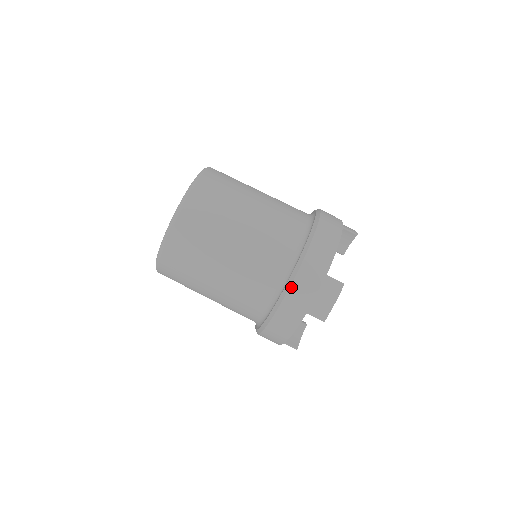
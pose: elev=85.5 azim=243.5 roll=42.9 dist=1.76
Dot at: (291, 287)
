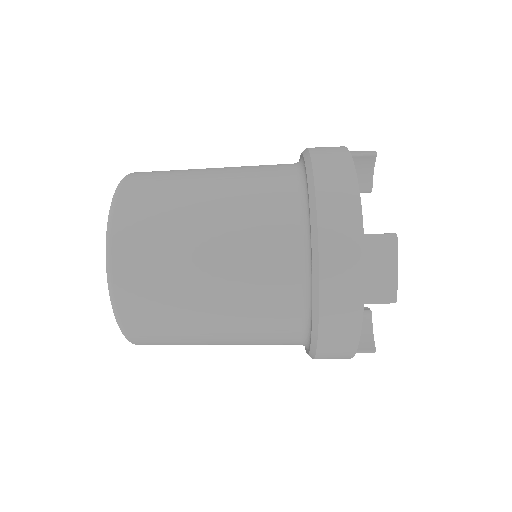
Dot at: (321, 280)
